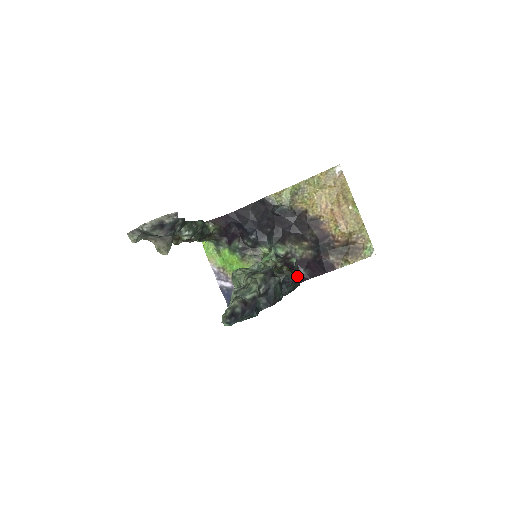
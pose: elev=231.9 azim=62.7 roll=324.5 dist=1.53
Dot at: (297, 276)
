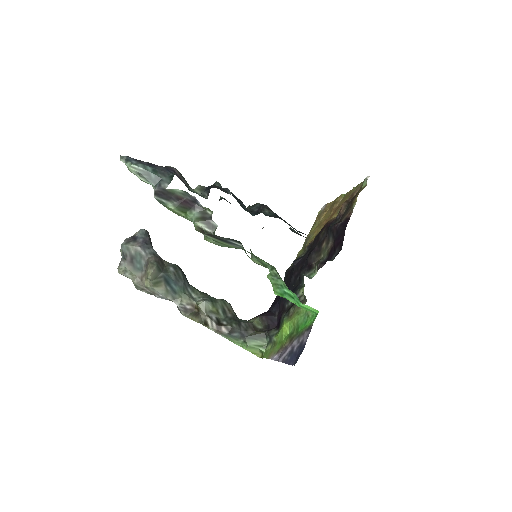
Dot at: occluded
